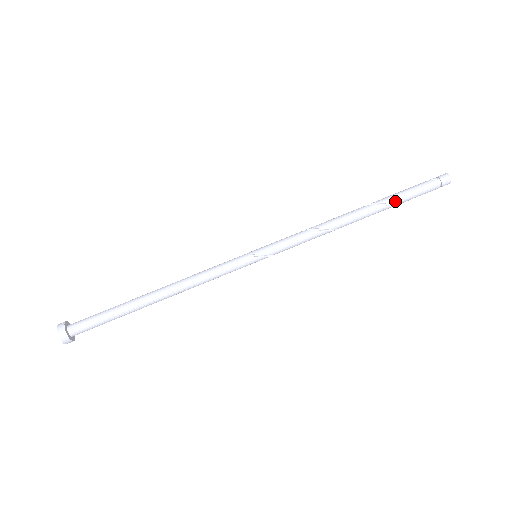
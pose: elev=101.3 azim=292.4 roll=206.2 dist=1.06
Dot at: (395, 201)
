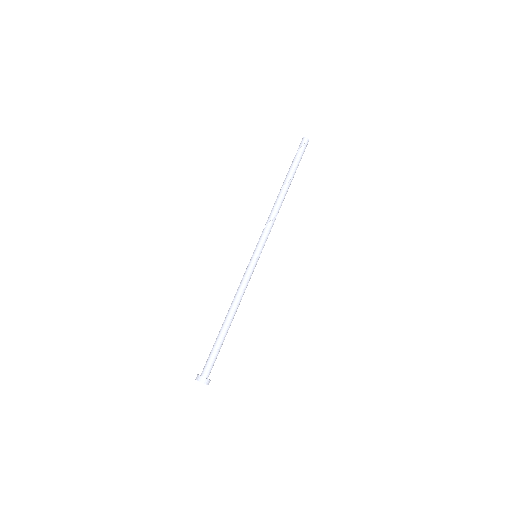
Dot at: occluded
